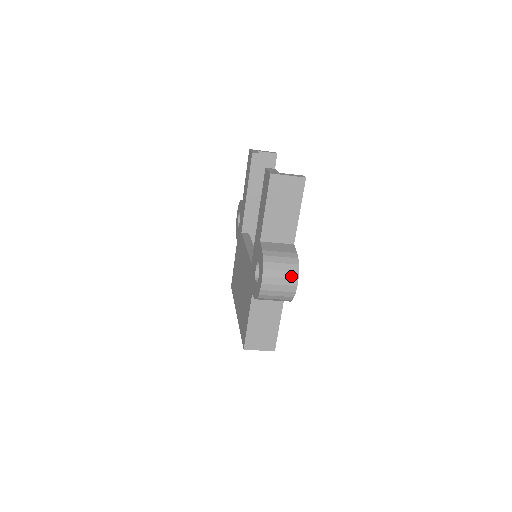
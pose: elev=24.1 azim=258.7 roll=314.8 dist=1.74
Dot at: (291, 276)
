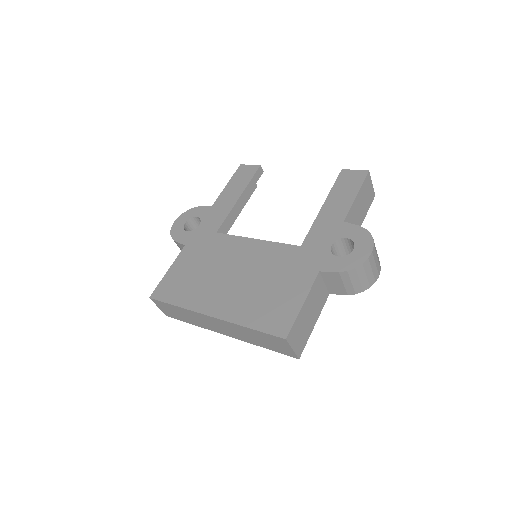
Dot at: (379, 263)
